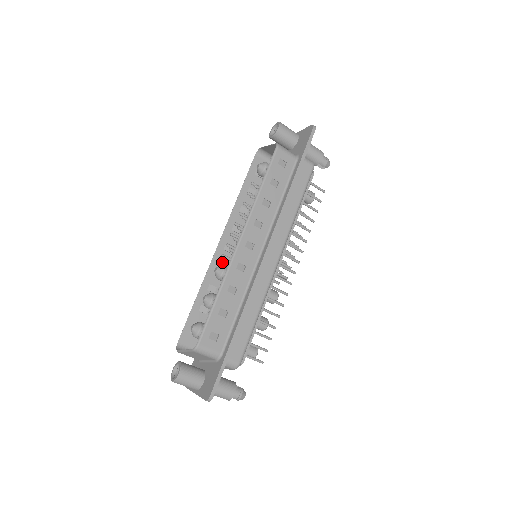
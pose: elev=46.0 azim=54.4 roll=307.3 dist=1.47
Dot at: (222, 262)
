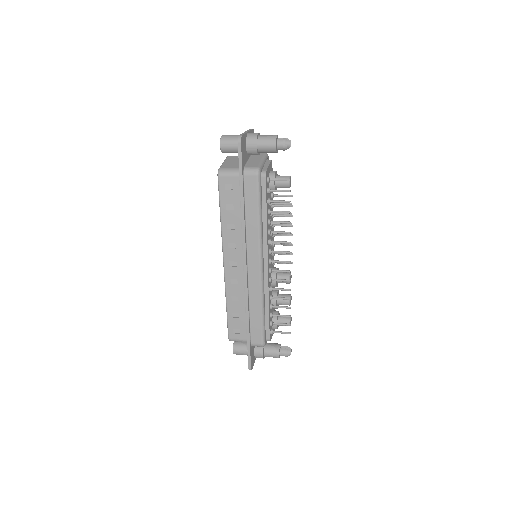
Dot at: occluded
